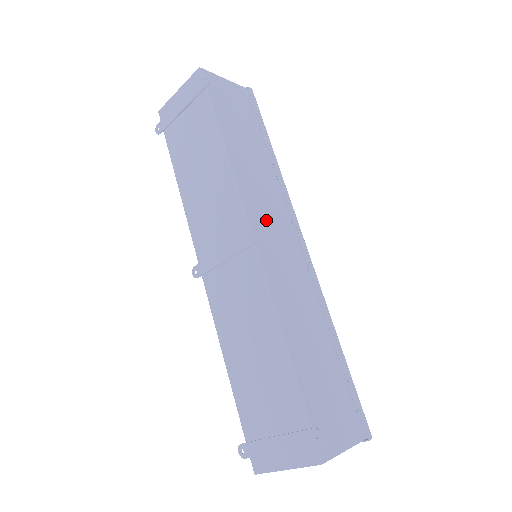
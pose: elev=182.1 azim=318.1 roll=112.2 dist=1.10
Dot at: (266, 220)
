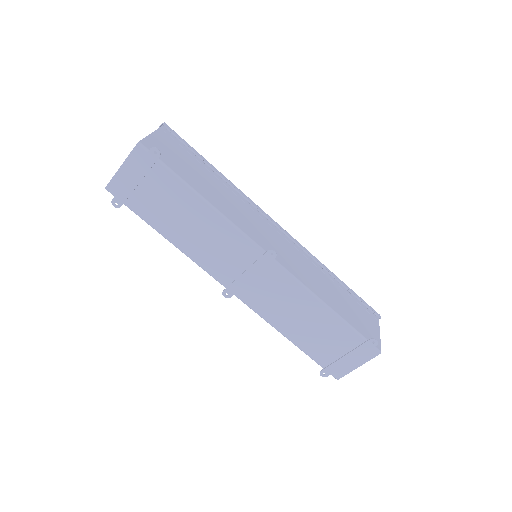
Dot at: (261, 233)
